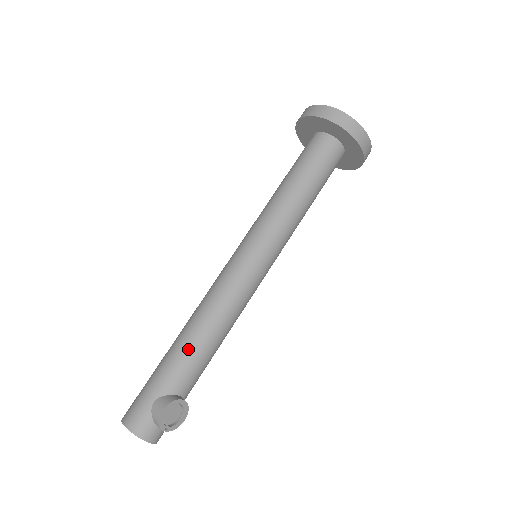
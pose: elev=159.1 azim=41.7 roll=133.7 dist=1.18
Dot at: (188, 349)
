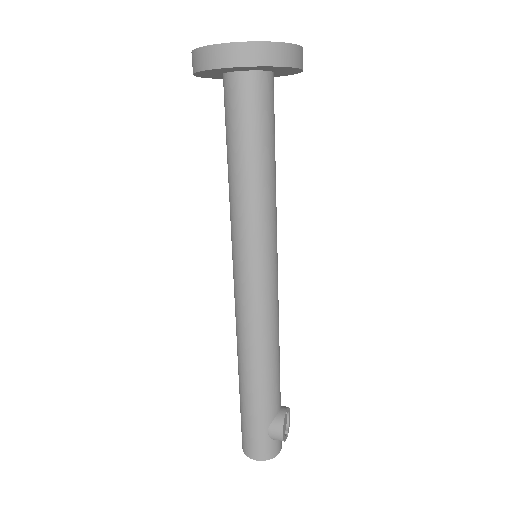
Dot at: (265, 381)
